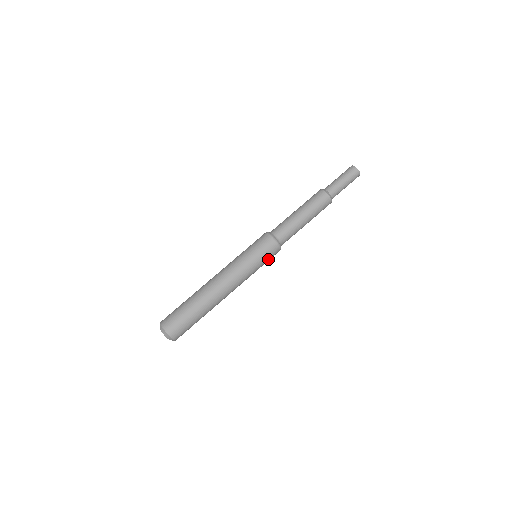
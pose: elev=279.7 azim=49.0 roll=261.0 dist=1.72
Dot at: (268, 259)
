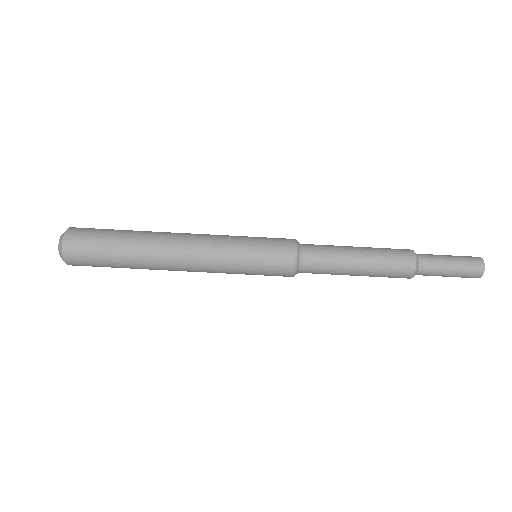
Dot at: (266, 272)
